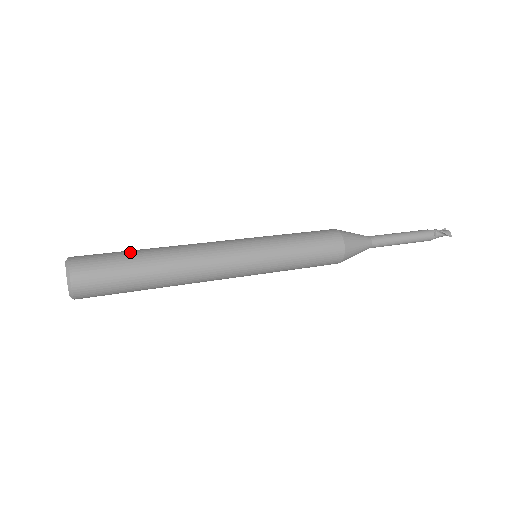
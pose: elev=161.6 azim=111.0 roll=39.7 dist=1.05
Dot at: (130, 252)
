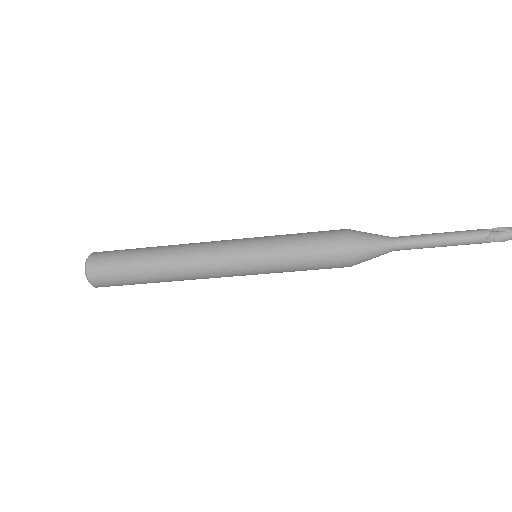
Dot at: occluded
